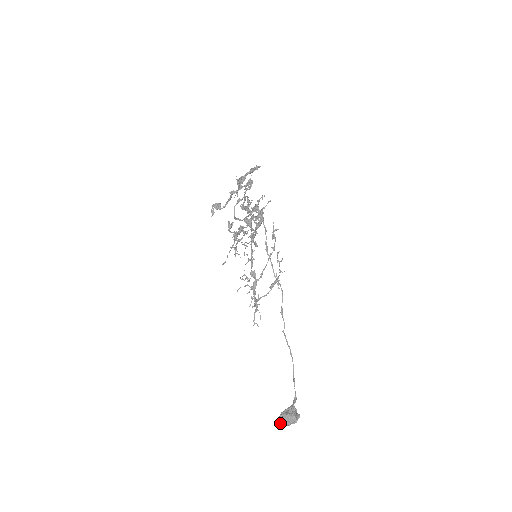
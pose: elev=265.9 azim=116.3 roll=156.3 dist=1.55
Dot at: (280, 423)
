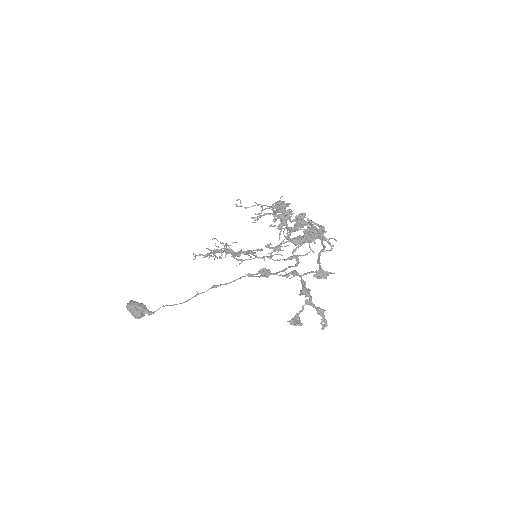
Dot at: (128, 306)
